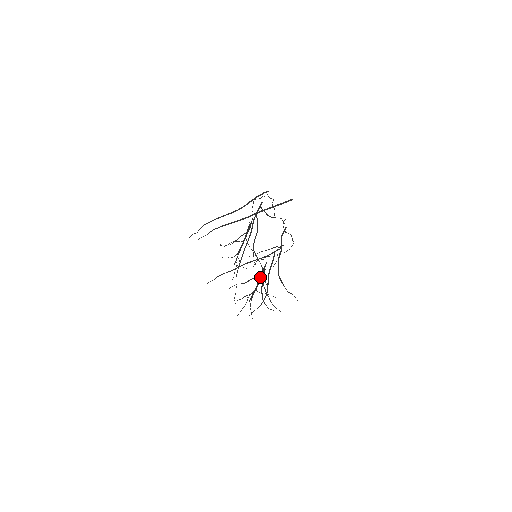
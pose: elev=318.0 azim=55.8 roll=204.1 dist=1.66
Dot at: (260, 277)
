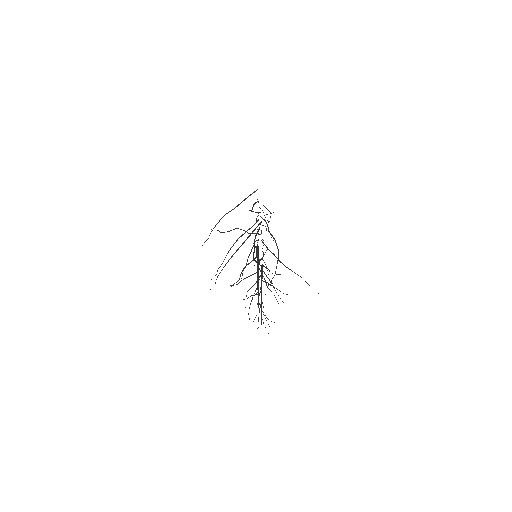
Dot at: occluded
